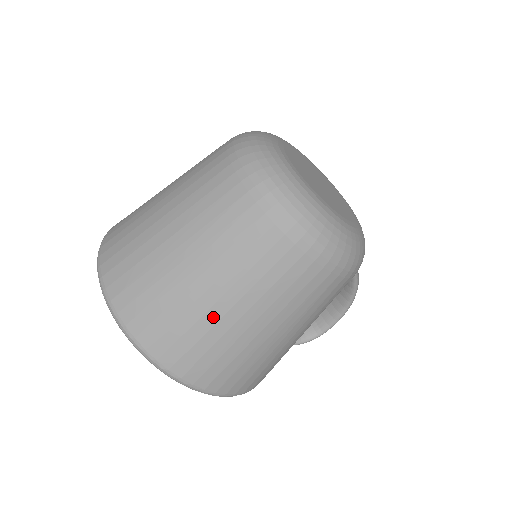
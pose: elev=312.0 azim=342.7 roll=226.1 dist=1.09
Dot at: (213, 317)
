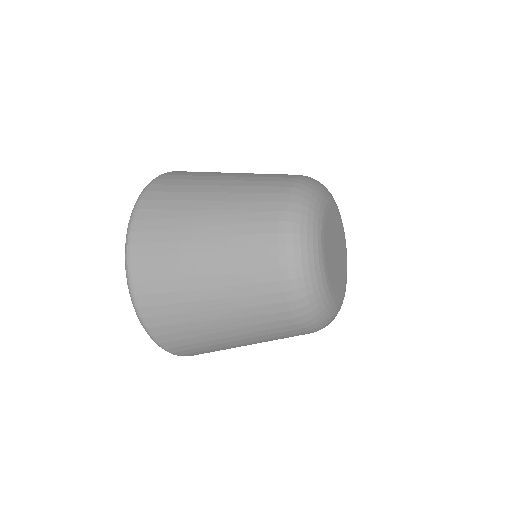
Dot at: (224, 345)
